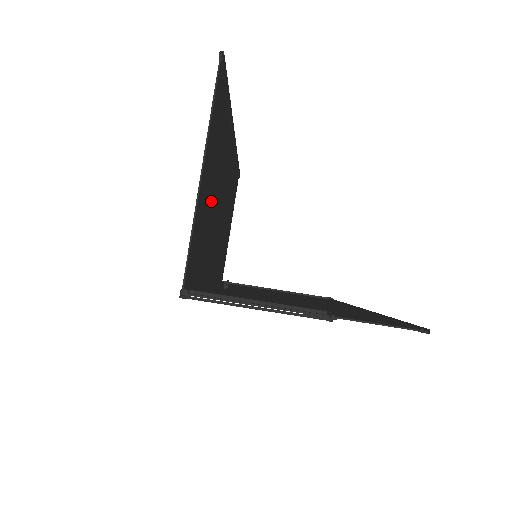
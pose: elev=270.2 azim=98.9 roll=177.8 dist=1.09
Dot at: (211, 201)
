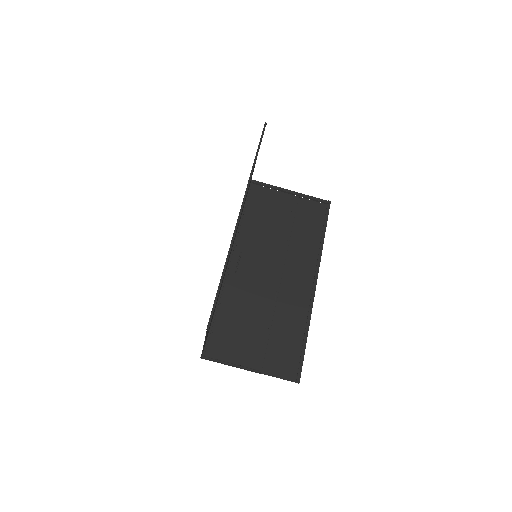
Dot at: occluded
